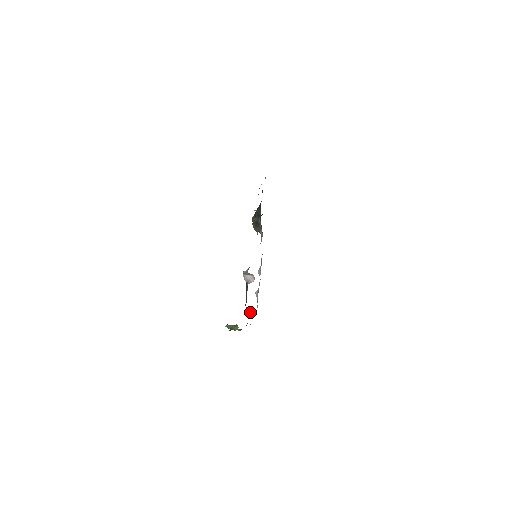
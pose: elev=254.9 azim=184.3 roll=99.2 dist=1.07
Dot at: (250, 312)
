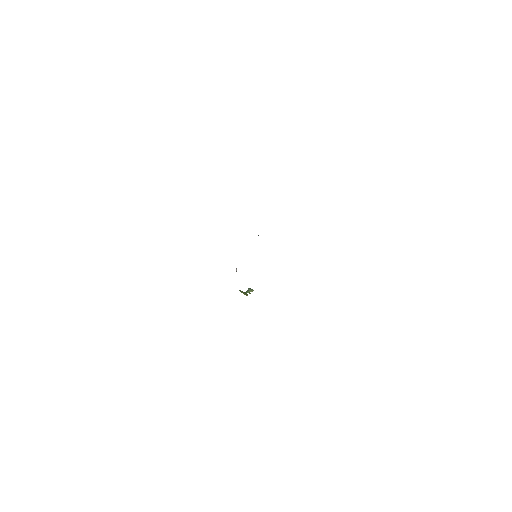
Dot at: occluded
